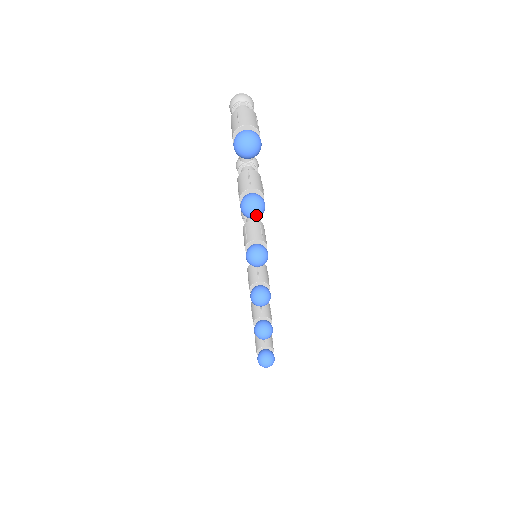
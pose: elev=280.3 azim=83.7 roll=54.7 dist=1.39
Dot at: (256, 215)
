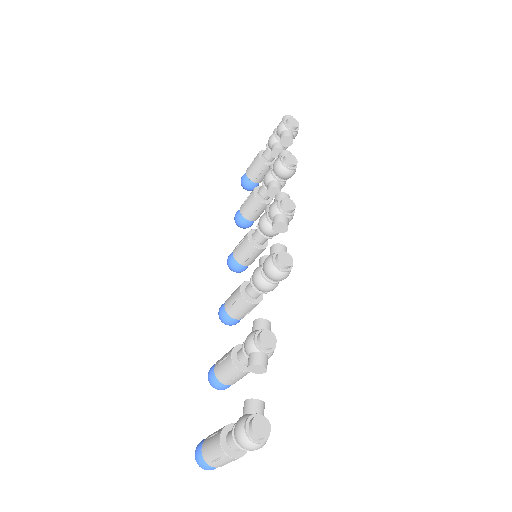
Dot at: occluded
